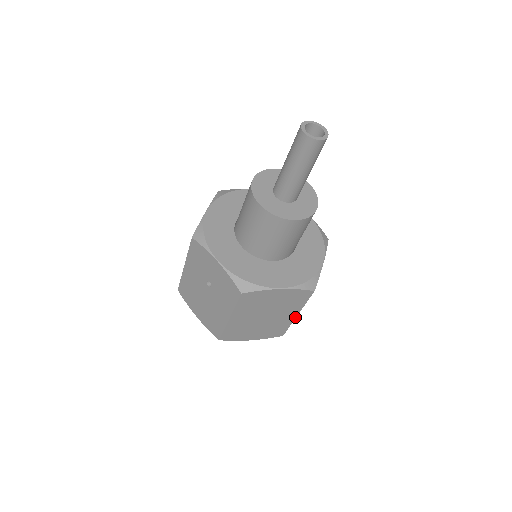
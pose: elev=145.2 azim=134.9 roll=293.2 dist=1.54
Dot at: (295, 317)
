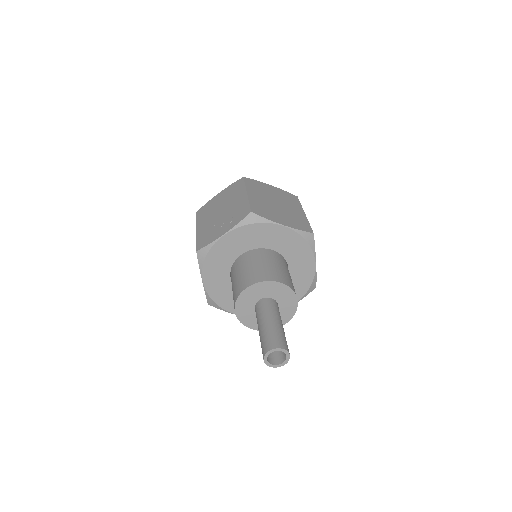
Dot at: occluded
